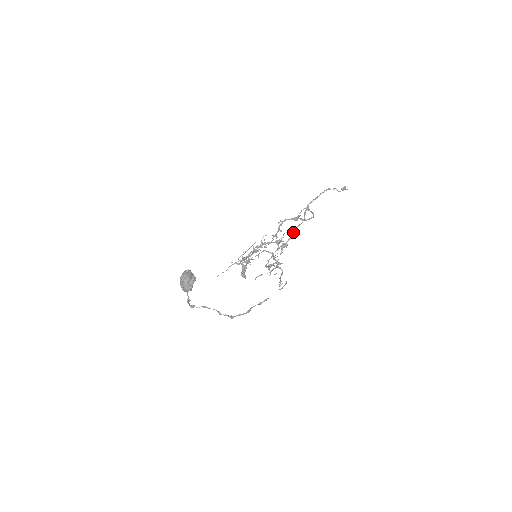
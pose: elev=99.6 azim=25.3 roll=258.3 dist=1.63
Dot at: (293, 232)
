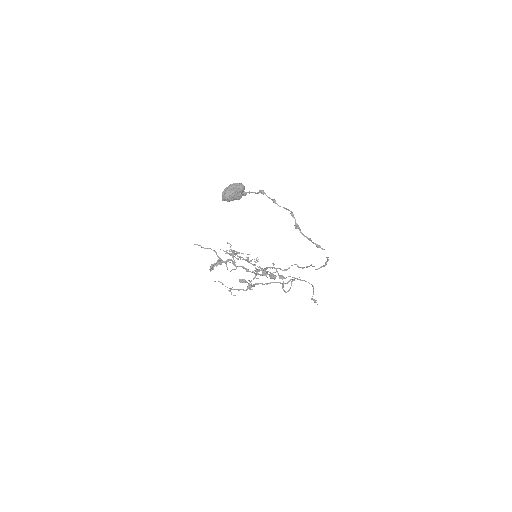
Dot at: (273, 282)
